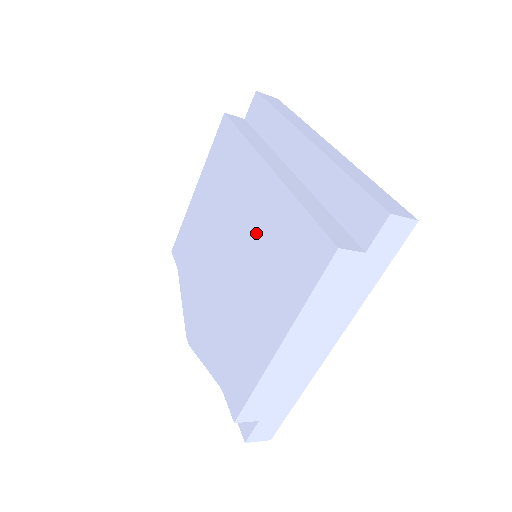
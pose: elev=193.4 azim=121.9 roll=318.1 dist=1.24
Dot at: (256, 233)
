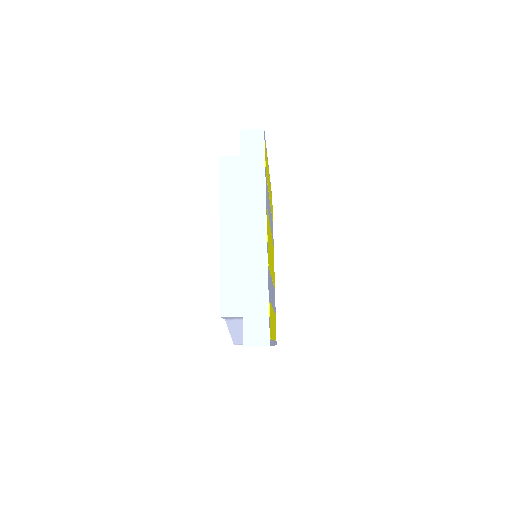
Dot at: occluded
